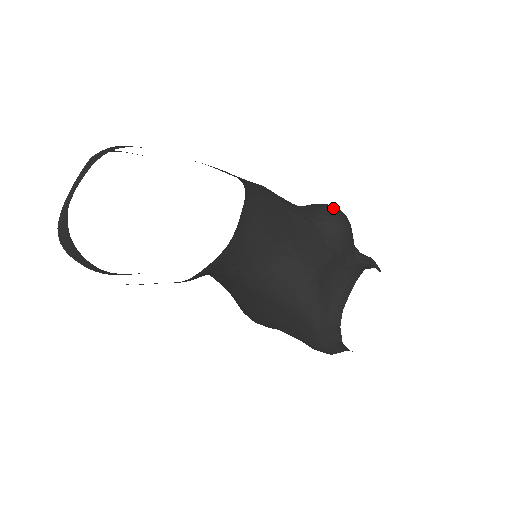
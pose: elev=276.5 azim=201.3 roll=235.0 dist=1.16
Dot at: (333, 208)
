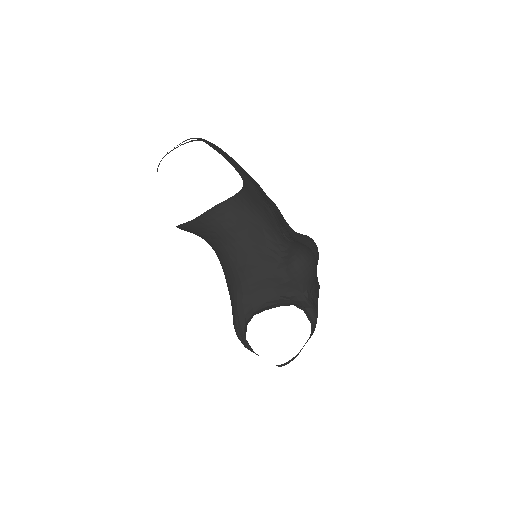
Dot at: (303, 251)
